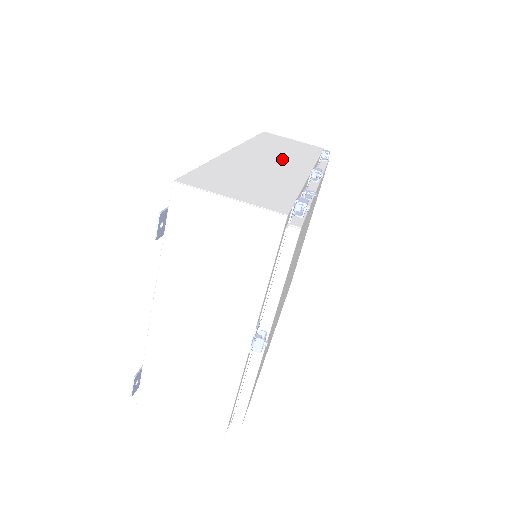
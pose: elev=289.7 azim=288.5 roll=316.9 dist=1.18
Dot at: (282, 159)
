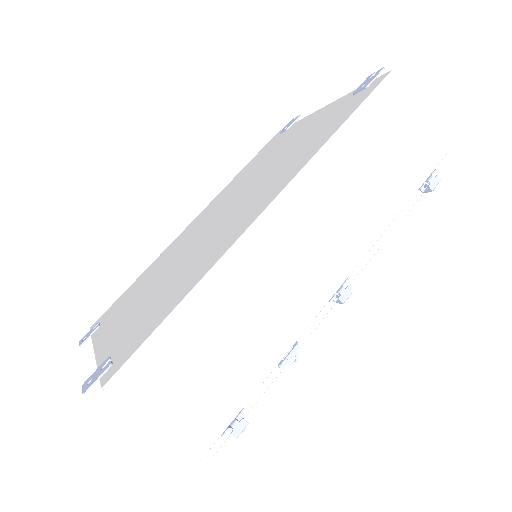
Dot at: (323, 244)
